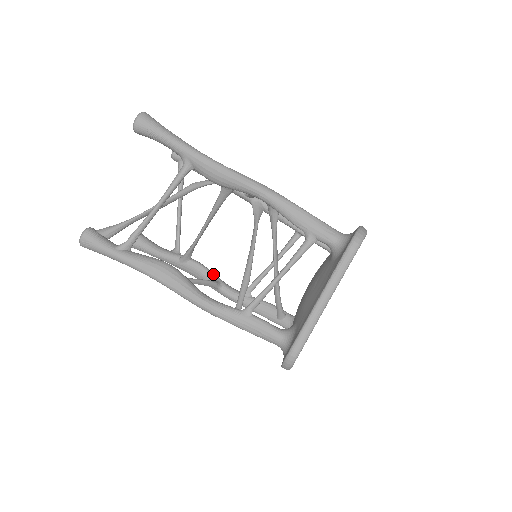
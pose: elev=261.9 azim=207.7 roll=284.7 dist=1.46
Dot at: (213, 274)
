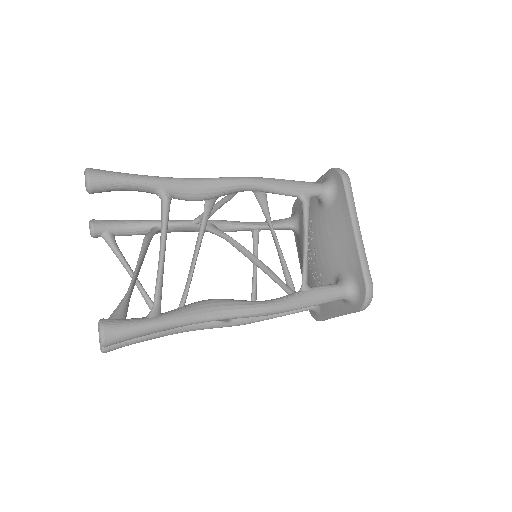
Dot at: occluded
